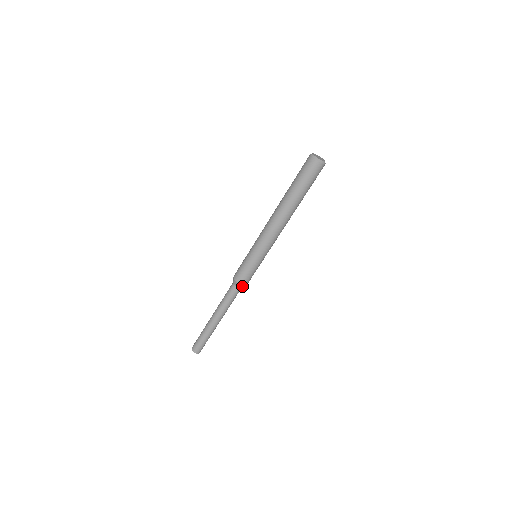
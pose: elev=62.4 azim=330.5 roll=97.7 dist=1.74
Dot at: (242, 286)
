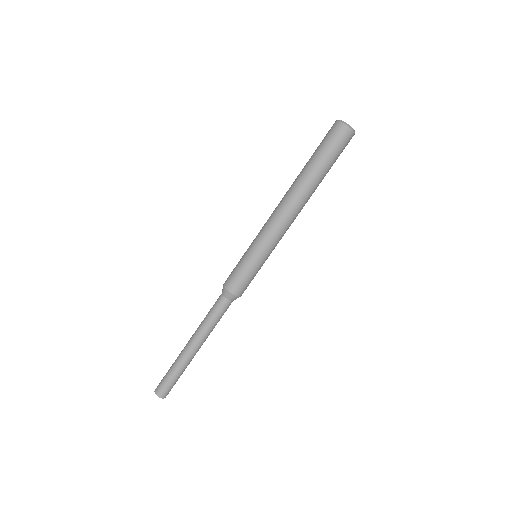
Dot at: occluded
